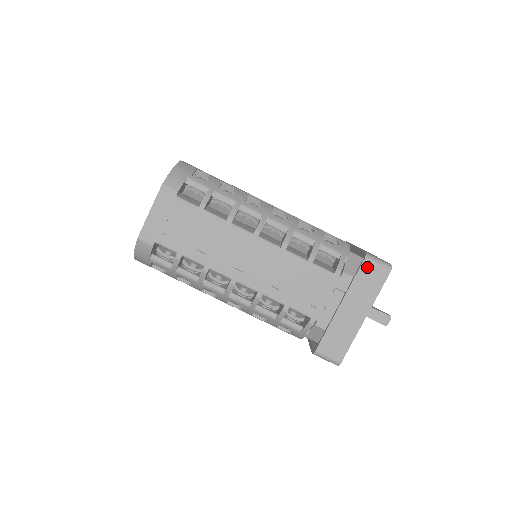
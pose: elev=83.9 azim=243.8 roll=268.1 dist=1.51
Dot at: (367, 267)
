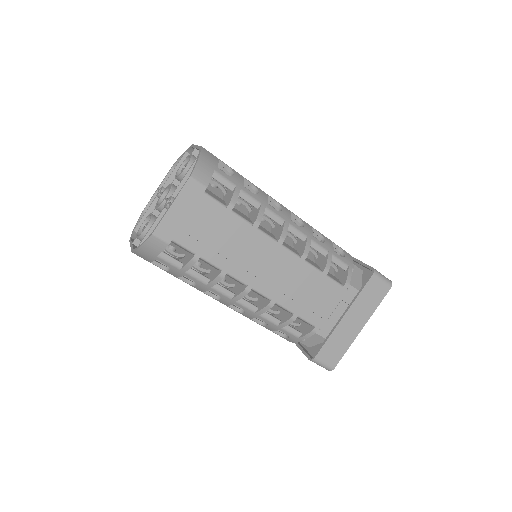
Dot at: (373, 282)
